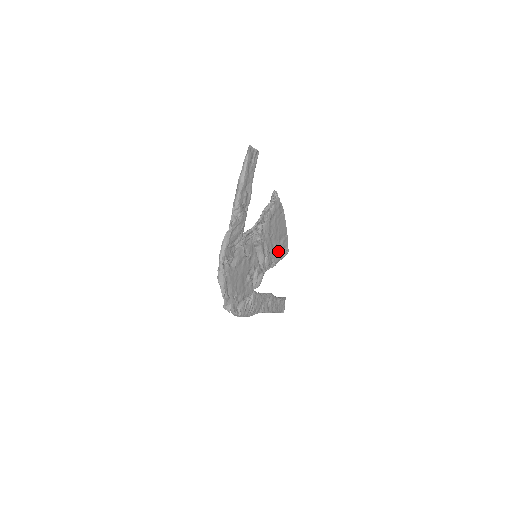
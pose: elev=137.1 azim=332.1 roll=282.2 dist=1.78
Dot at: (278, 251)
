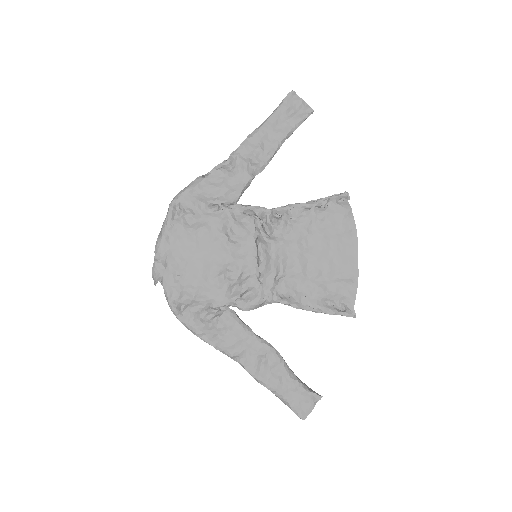
Dot at: (320, 290)
